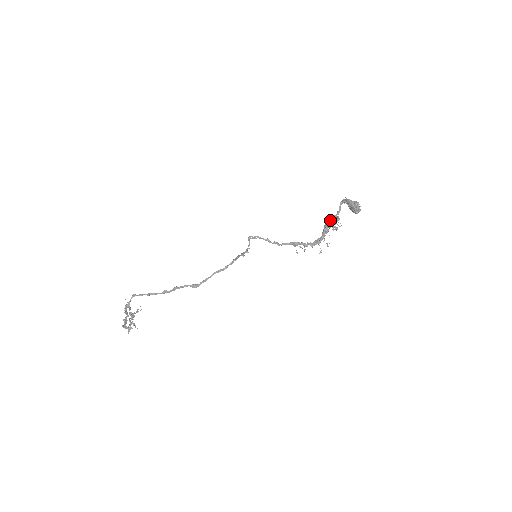
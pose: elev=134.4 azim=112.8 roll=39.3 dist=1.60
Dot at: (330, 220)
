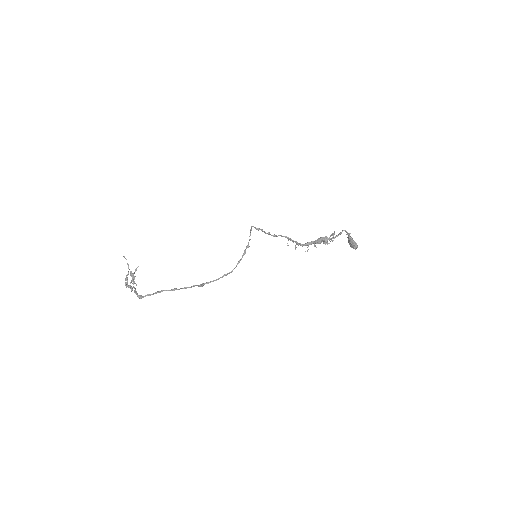
Dot at: (328, 239)
